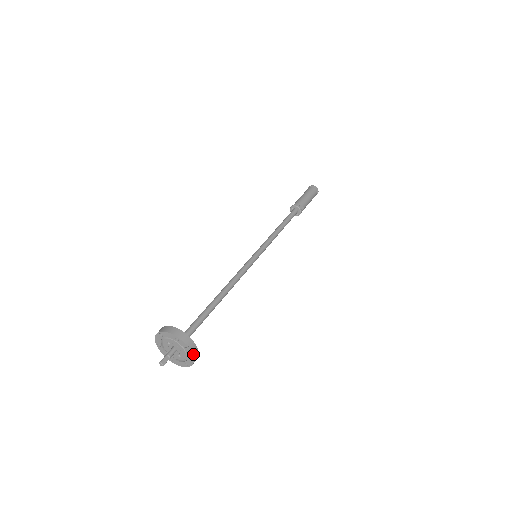
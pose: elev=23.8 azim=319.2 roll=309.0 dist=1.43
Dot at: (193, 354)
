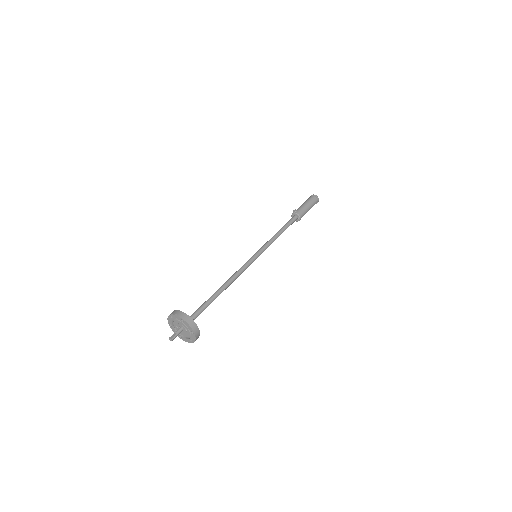
Dot at: (183, 318)
